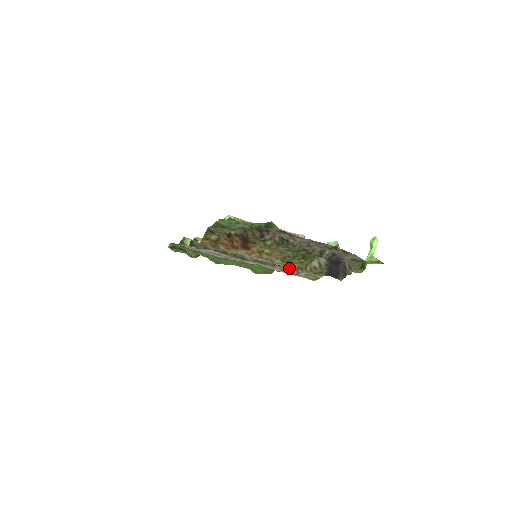
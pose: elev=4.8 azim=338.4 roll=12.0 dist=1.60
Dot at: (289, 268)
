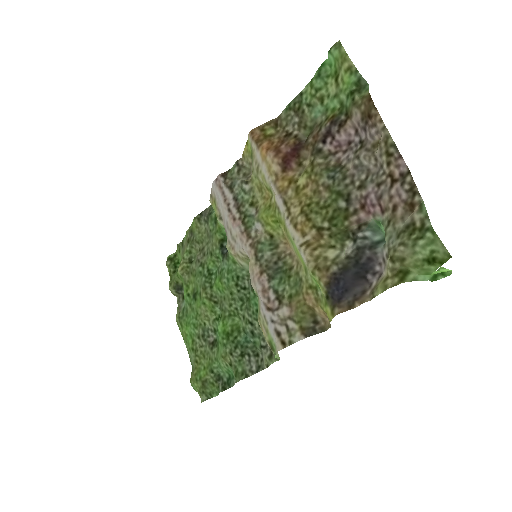
Dot at: (275, 292)
